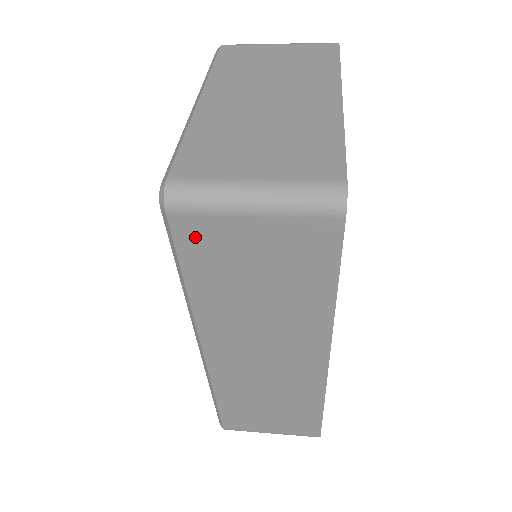
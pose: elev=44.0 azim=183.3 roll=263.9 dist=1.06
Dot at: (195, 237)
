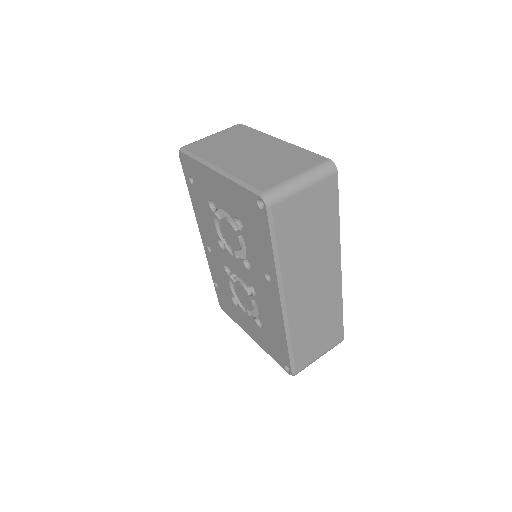
Dot at: (283, 215)
